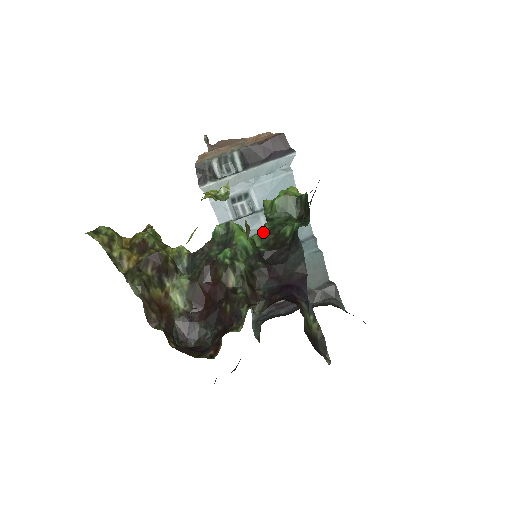
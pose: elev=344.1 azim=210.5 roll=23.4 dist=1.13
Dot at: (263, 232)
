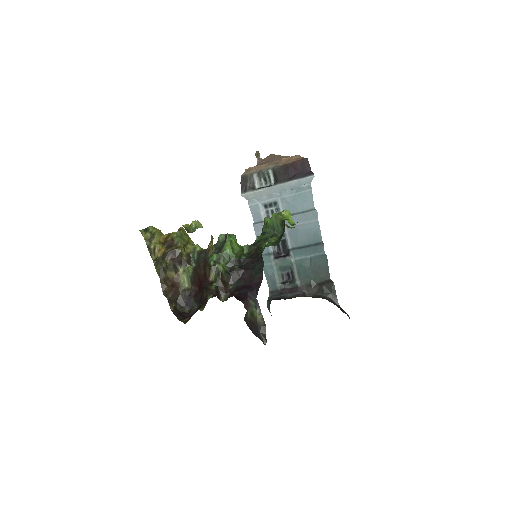
Dot at: (284, 233)
